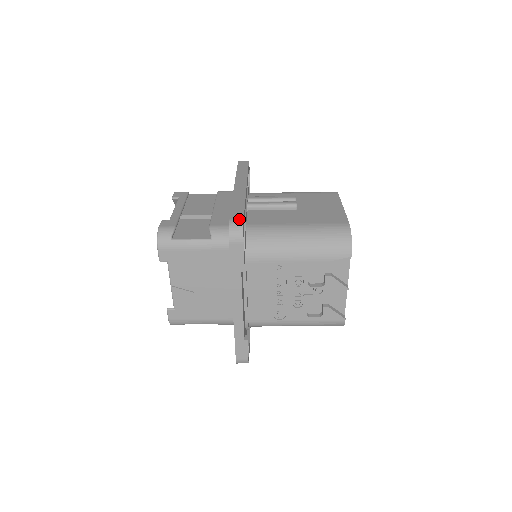
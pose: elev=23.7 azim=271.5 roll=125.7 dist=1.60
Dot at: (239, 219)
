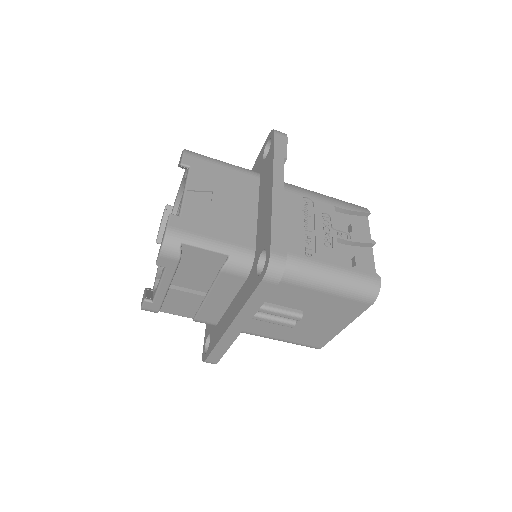
Dot at: occluded
